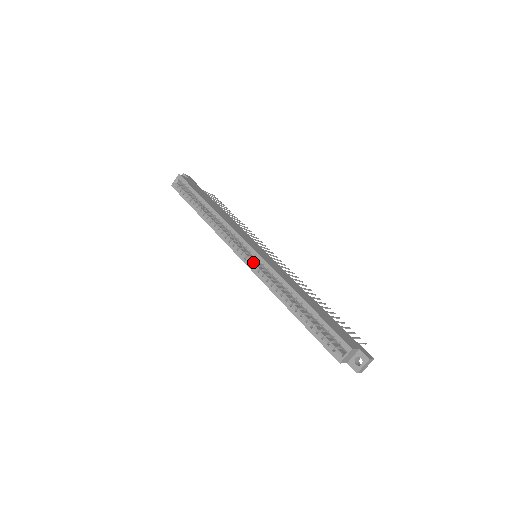
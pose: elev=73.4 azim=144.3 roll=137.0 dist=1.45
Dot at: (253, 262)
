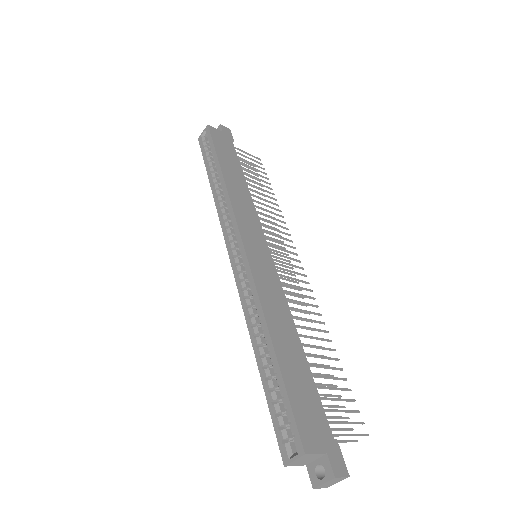
Dot at: (240, 265)
